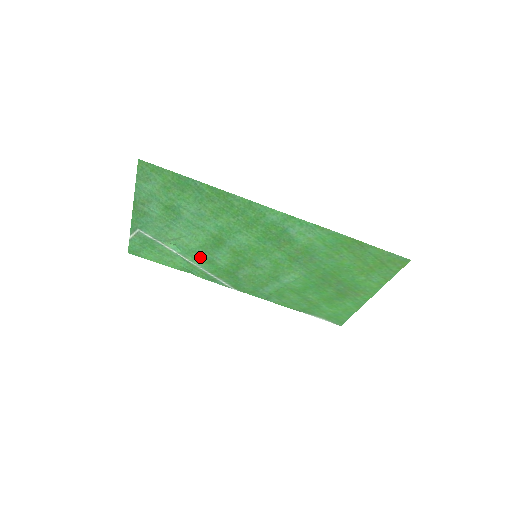
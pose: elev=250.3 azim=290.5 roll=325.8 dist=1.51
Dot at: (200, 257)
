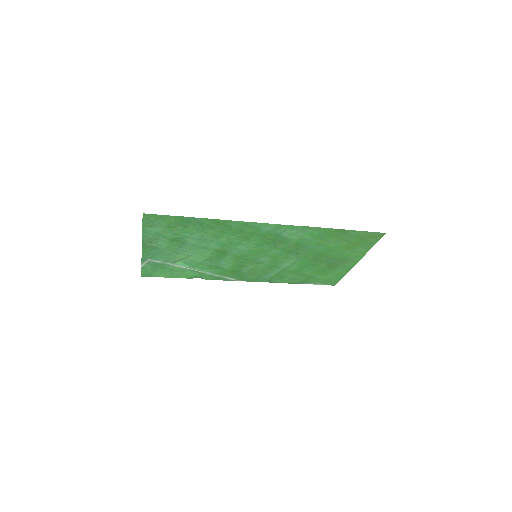
Dot at: (207, 266)
